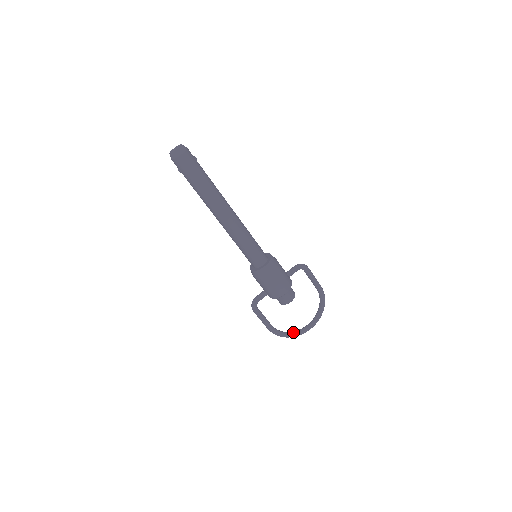
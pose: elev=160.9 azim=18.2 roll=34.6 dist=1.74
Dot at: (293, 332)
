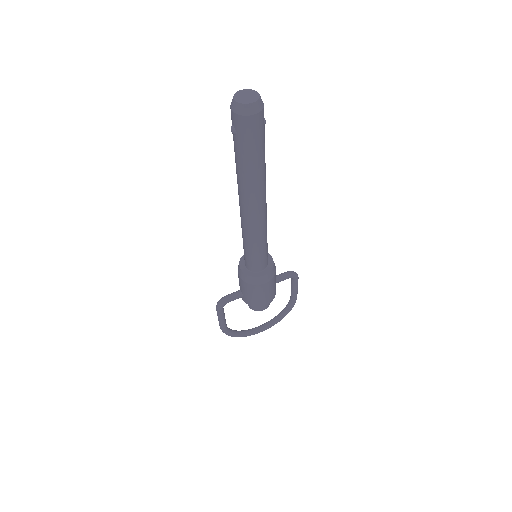
Dot at: (243, 332)
